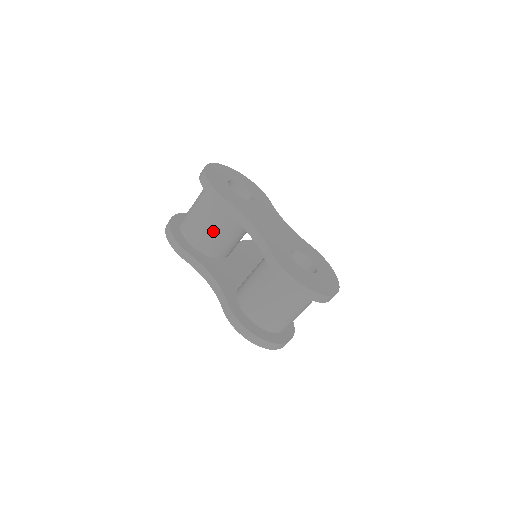
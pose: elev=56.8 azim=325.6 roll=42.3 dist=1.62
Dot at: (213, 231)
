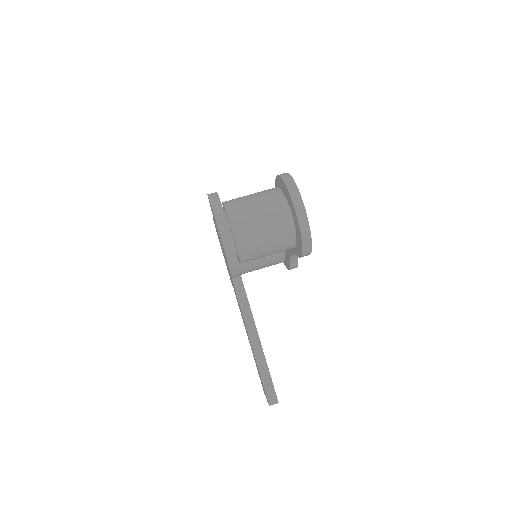
Dot at: occluded
